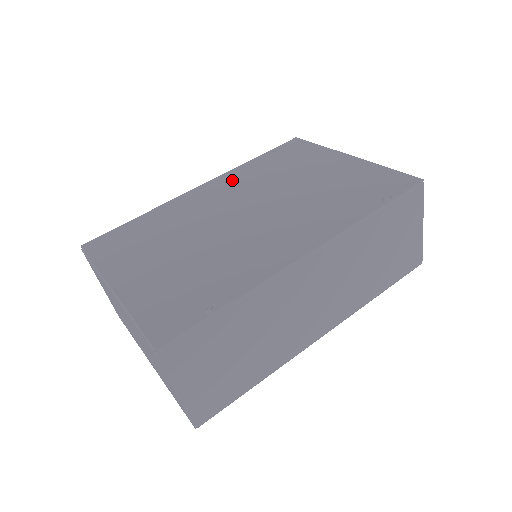
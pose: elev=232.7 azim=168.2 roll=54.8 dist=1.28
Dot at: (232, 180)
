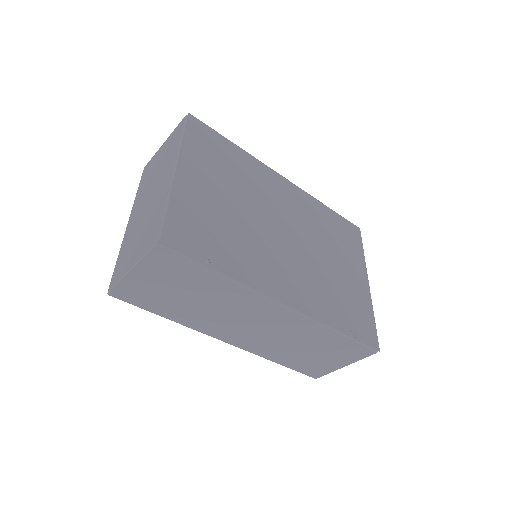
Dot at: (303, 202)
